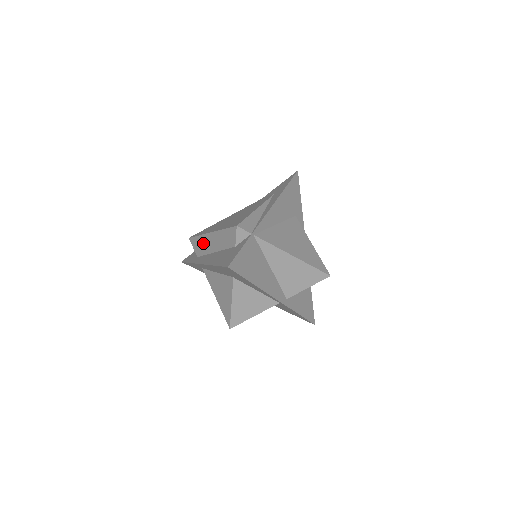
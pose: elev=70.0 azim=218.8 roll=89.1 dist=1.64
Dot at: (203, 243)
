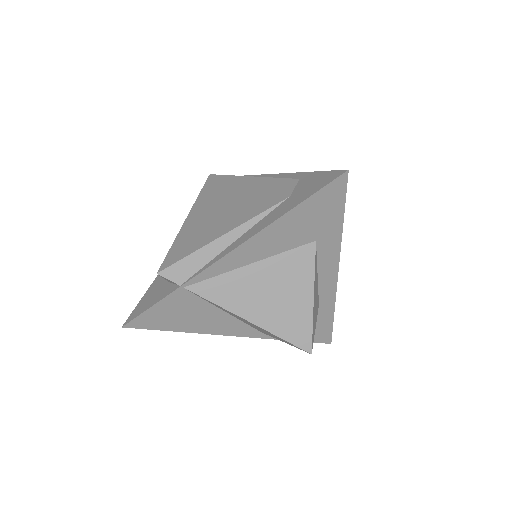
Dot at: occluded
